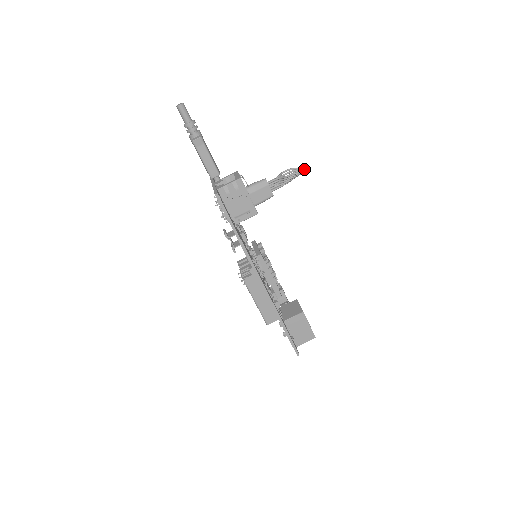
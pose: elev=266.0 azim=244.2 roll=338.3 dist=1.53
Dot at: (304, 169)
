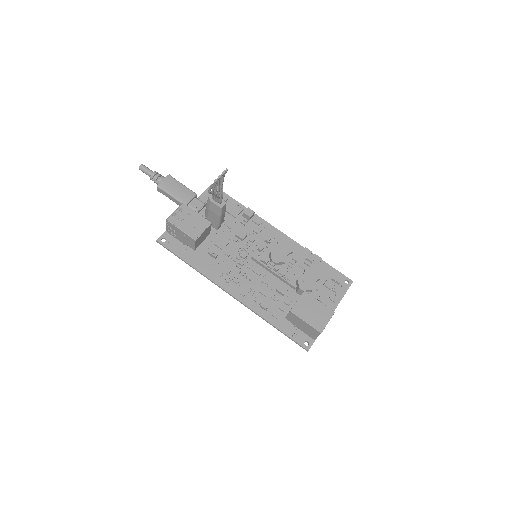
Dot at: (219, 177)
